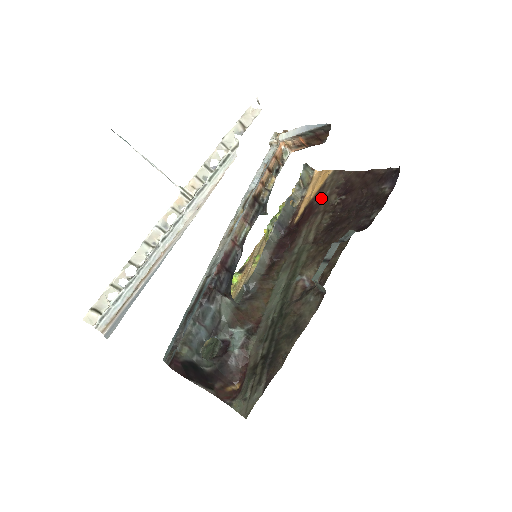
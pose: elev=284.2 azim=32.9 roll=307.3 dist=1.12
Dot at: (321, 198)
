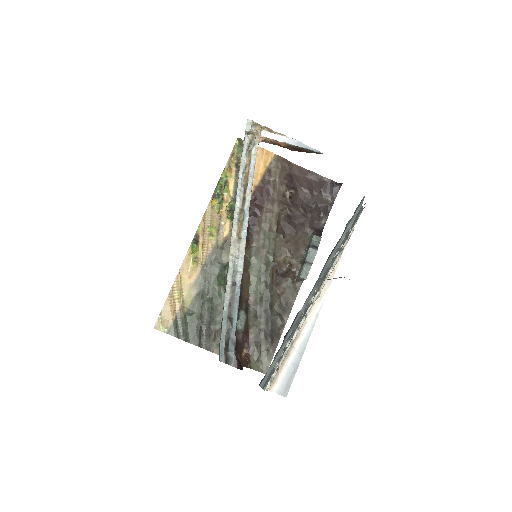
Dot at: (272, 185)
